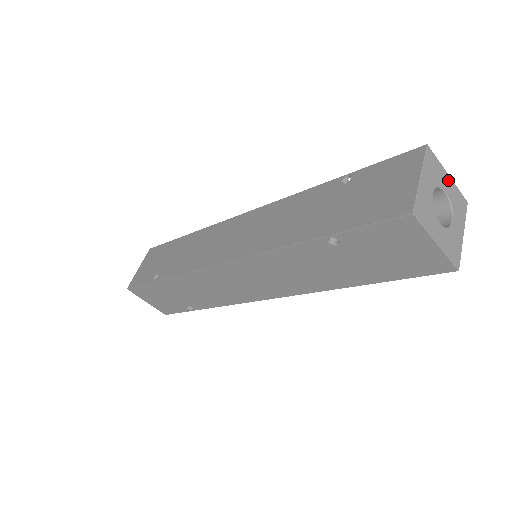
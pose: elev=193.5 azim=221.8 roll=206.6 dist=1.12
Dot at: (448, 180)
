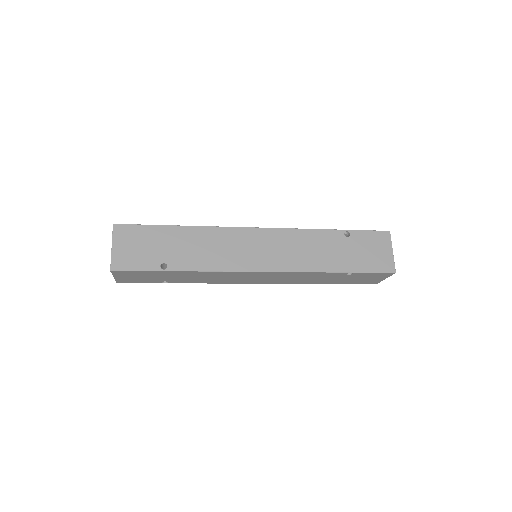
Dot at: occluded
